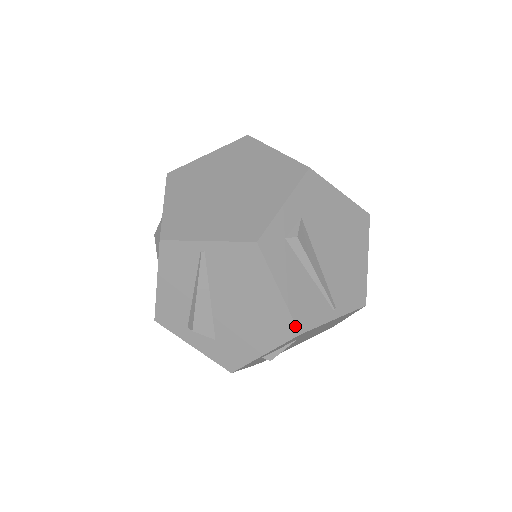
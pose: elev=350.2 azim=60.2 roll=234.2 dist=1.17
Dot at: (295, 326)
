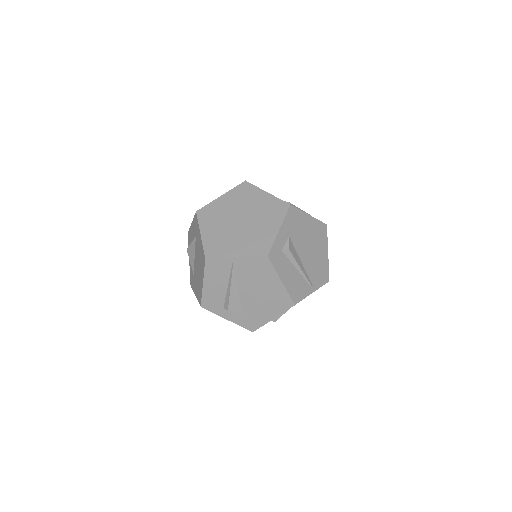
Dot at: (292, 301)
